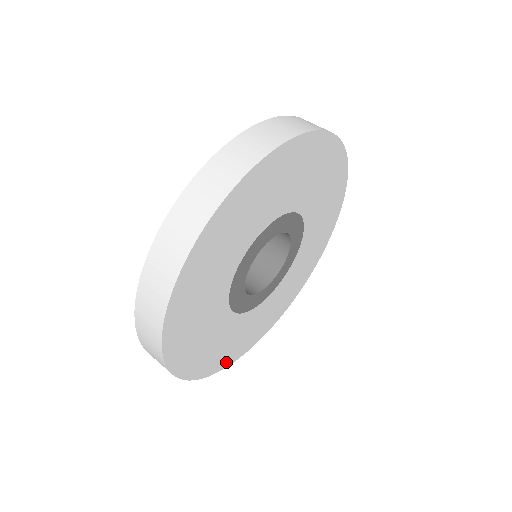
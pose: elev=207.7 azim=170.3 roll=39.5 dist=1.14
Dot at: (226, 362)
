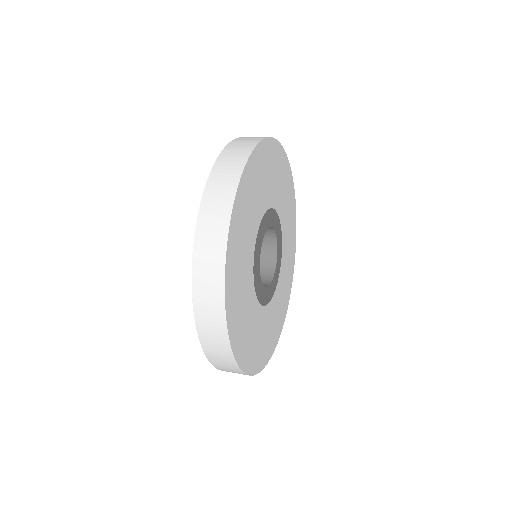
Dot at: (273, 346)
